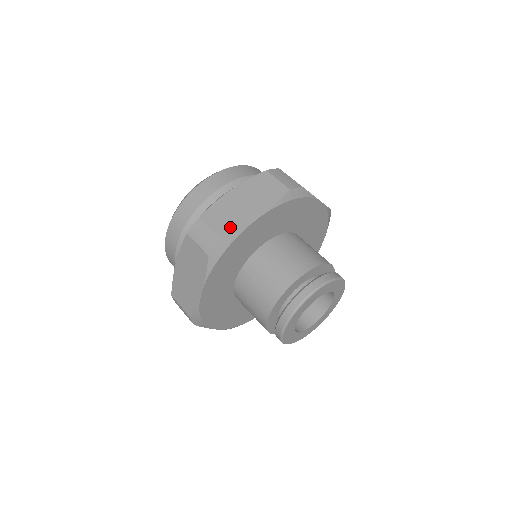
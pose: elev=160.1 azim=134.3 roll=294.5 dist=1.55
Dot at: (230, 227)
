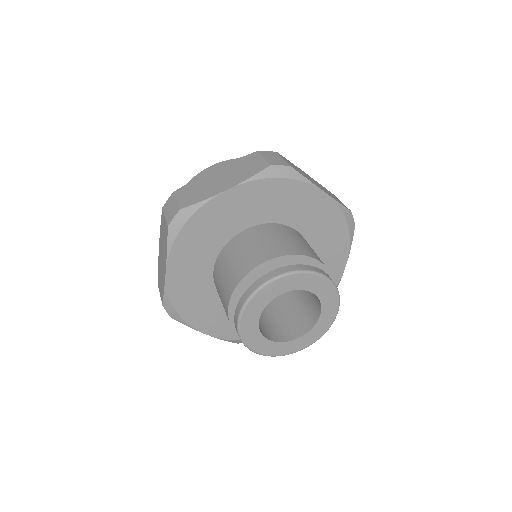
Dot at: (195, 198)
